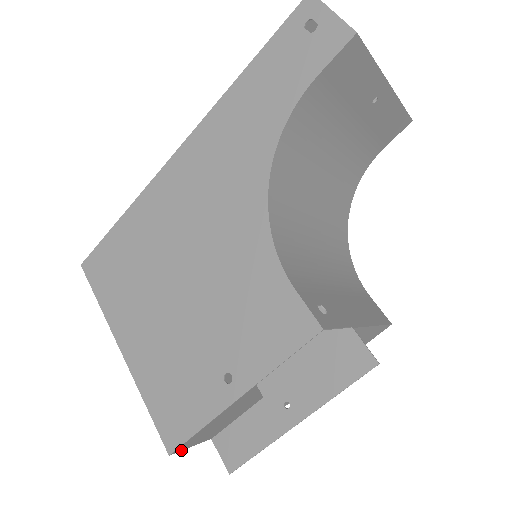
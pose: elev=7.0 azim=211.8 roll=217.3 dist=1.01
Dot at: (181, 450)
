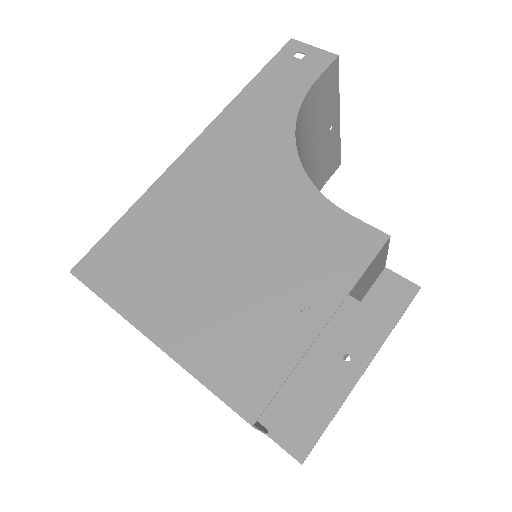
Dot at: (256, 427)
